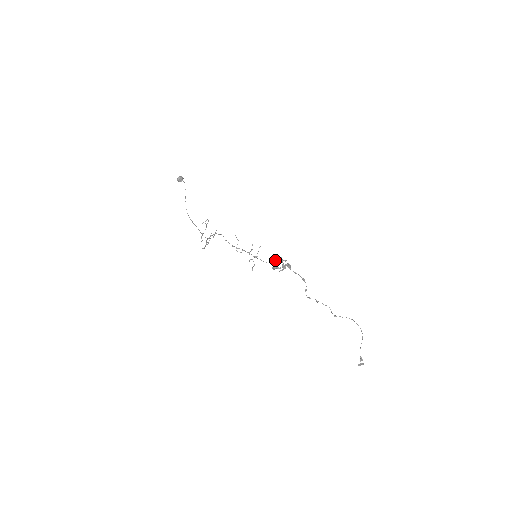
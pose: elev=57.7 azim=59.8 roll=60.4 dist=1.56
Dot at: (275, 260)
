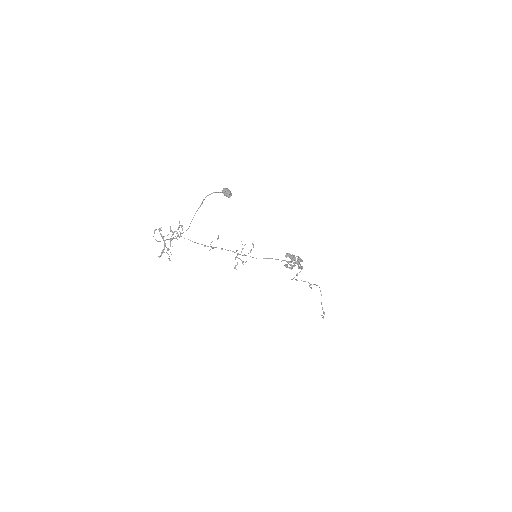
Dot at: (294, 260)
